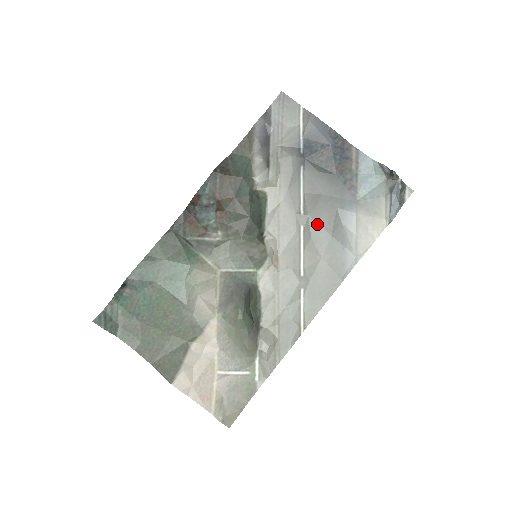
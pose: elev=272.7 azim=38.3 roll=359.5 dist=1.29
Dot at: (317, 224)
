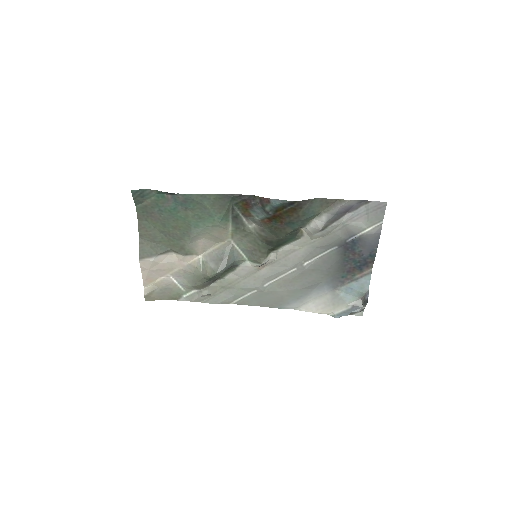
Dot at: (303, 277)
